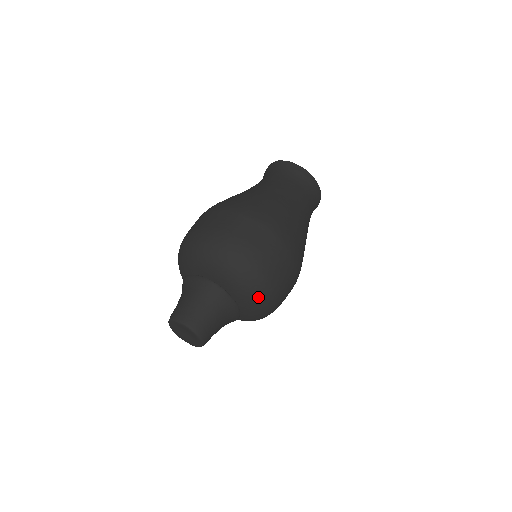
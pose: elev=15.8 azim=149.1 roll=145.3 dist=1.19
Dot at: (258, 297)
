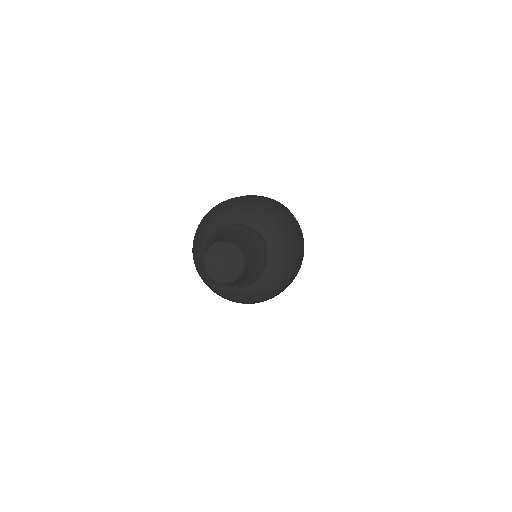
Dot at: (286, 260)
